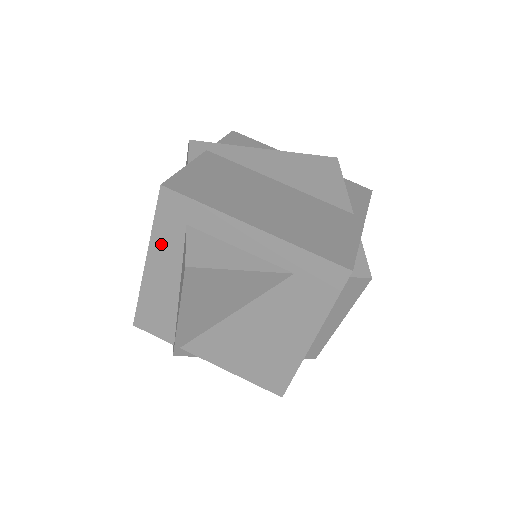
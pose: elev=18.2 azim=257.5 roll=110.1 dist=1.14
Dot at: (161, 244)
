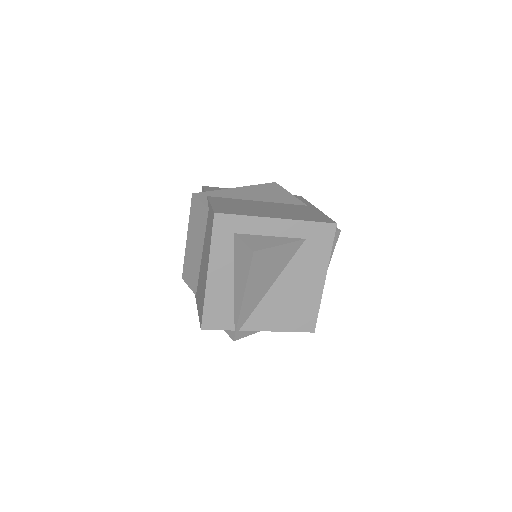
Dot at: (218, 254)
